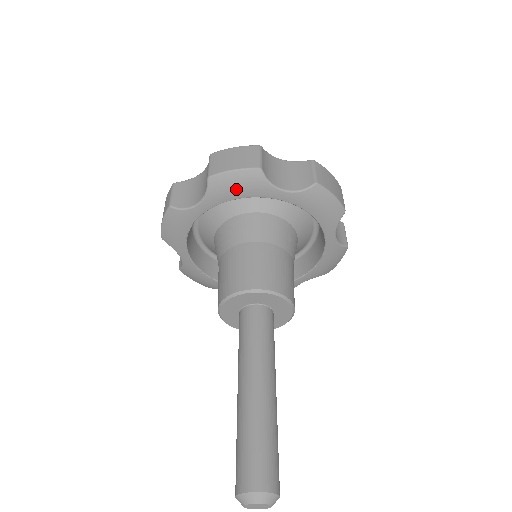
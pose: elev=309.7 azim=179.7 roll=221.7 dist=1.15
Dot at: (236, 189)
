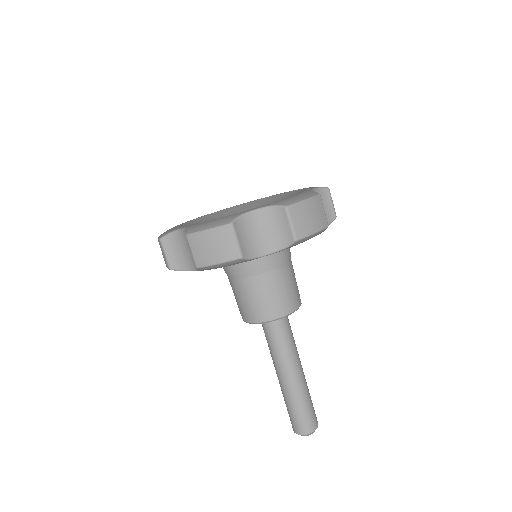
Dot at: occluded
